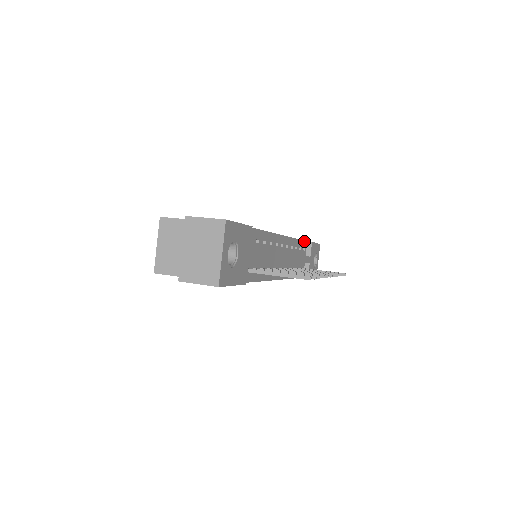
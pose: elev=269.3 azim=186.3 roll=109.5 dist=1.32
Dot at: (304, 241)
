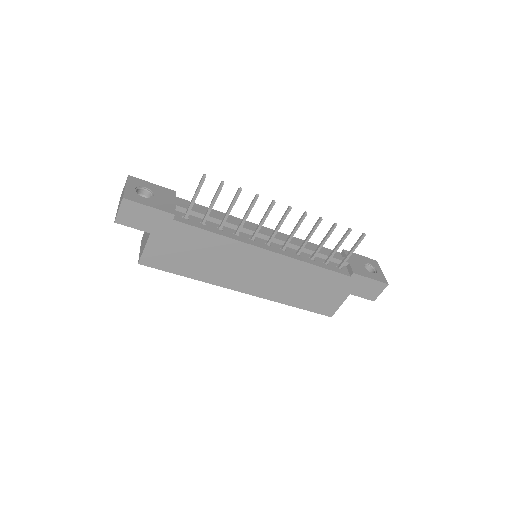
Dot at: (331, 250)
